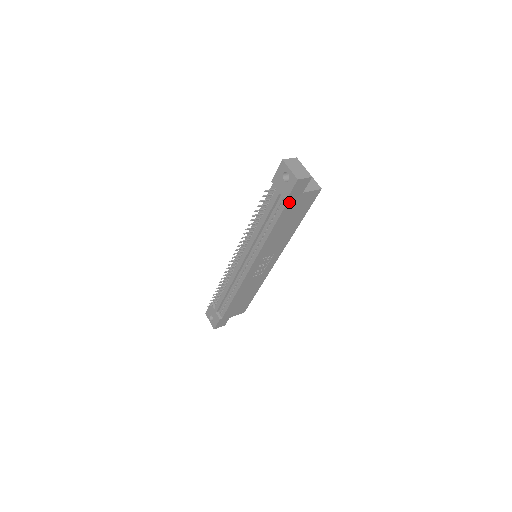
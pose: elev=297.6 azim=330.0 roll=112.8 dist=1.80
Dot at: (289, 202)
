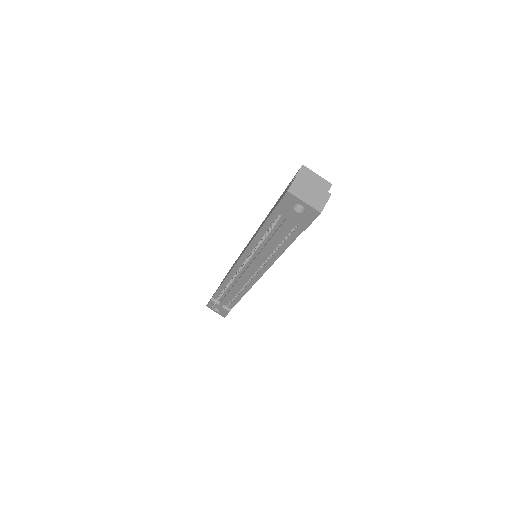
Dot at: occluded
